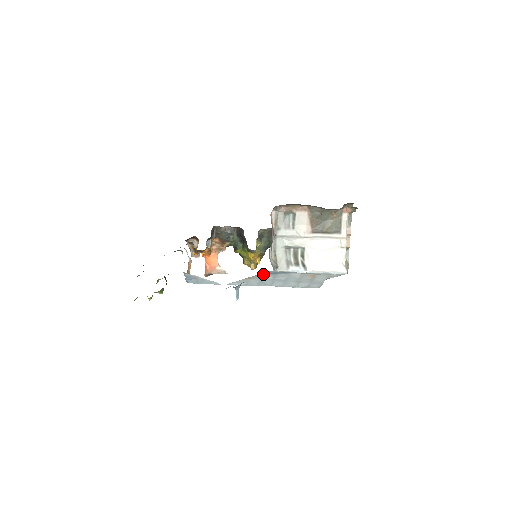
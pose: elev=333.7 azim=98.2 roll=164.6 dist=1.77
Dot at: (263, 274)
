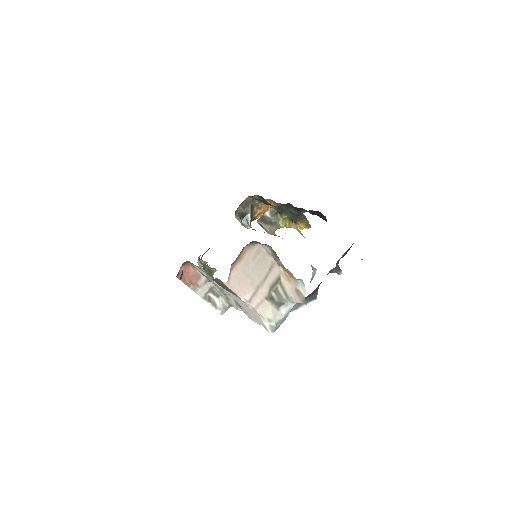
Dot at: occluded
